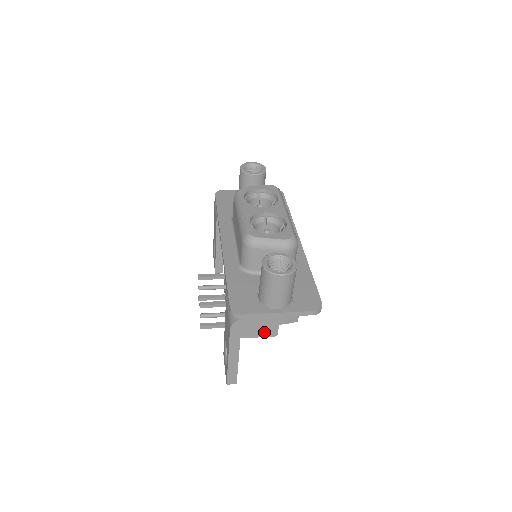
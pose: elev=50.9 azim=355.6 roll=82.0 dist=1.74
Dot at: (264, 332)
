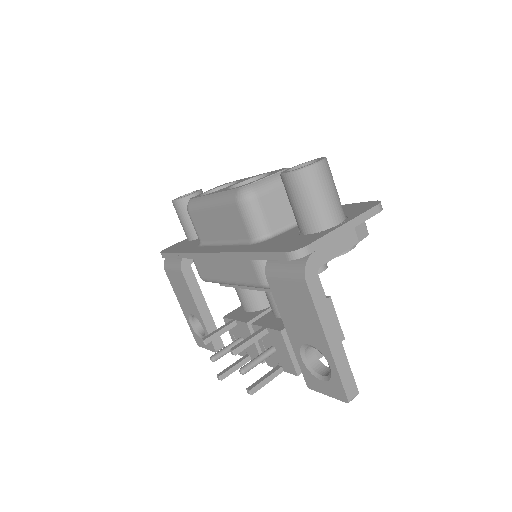
Dot at: occluded
